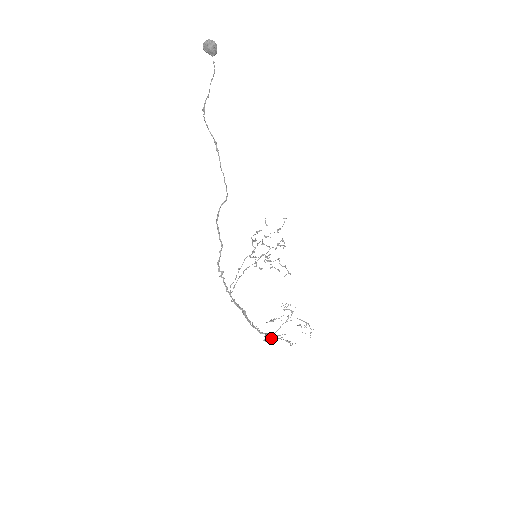
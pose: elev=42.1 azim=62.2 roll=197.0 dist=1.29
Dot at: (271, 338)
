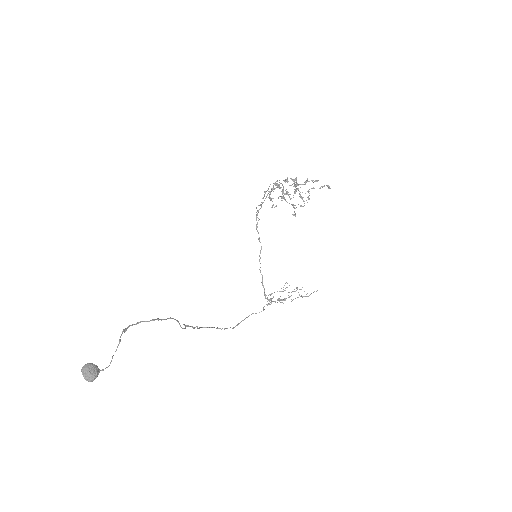
Dot at: (277, 291)
